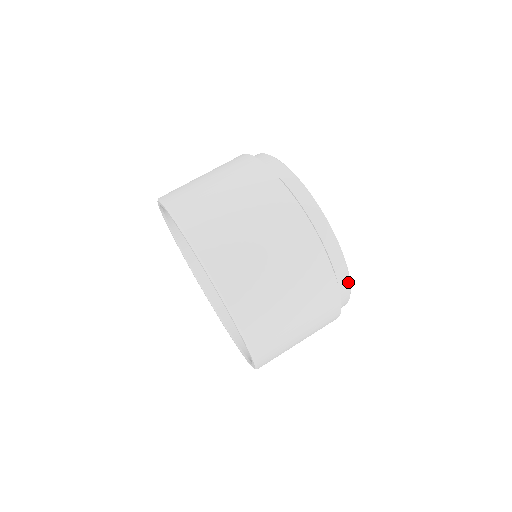
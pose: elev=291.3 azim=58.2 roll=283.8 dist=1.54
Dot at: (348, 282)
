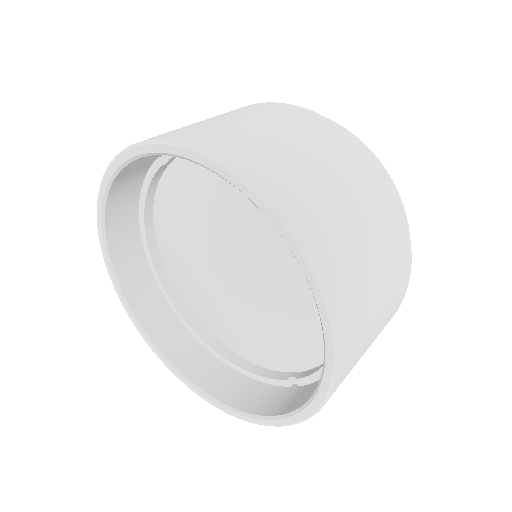
Dot at: occluded
